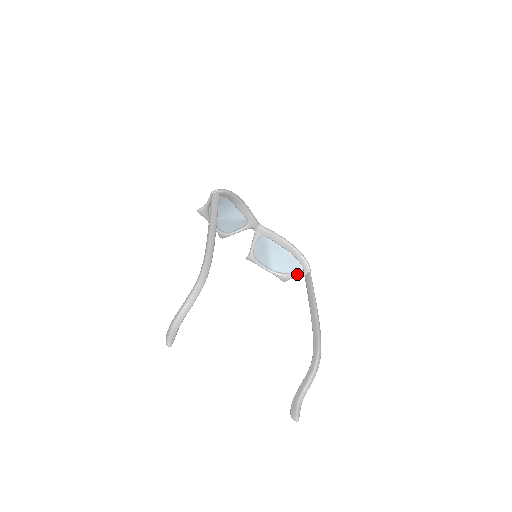
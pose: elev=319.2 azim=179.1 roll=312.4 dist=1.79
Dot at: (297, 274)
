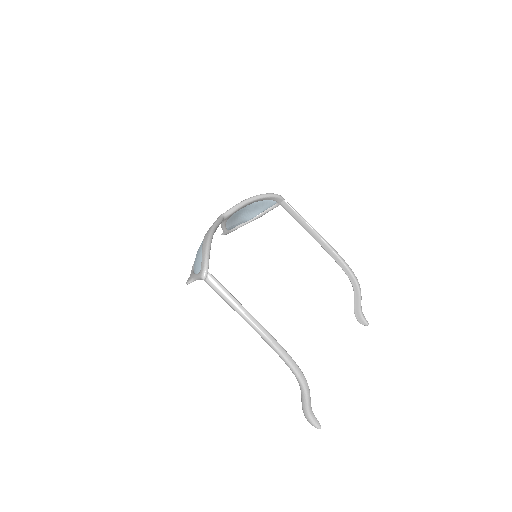
Dot at: (272, 207)
